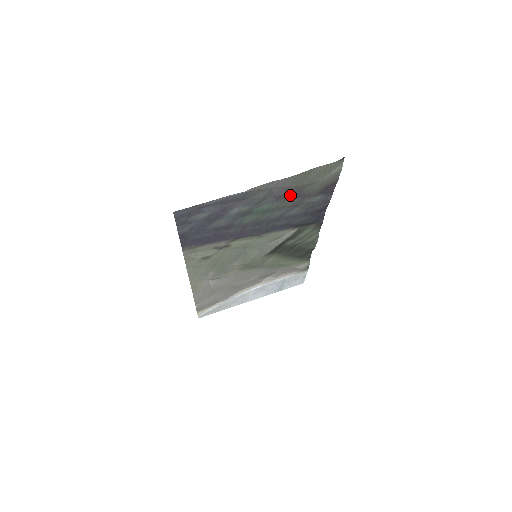
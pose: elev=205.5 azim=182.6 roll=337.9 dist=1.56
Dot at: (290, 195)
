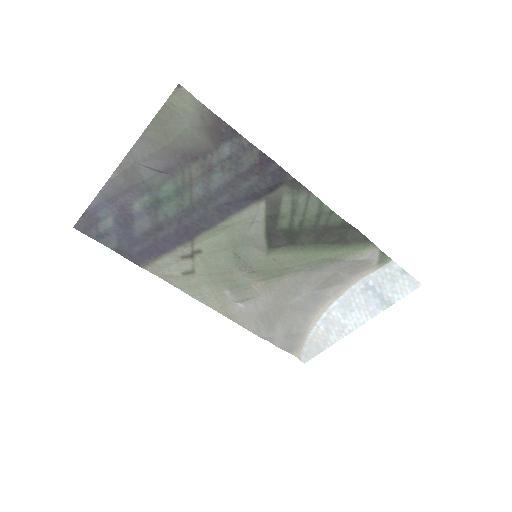
Dot at: (180, 162)
